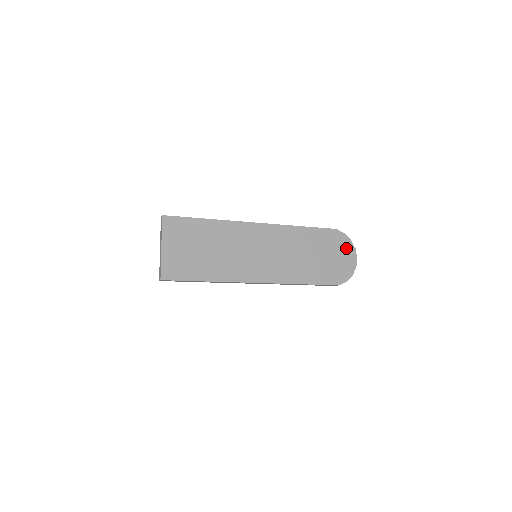
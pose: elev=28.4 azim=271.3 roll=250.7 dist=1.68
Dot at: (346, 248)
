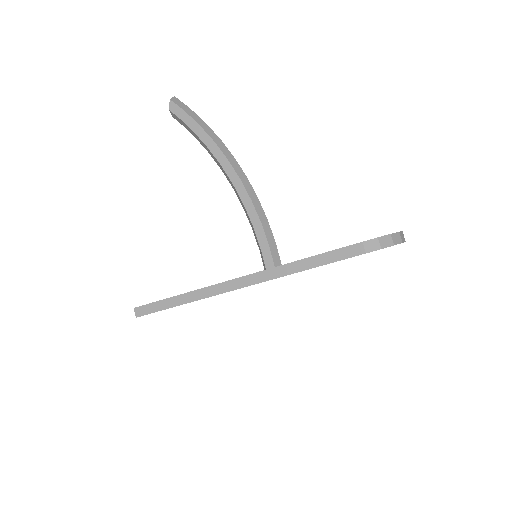
Dot at: occluded
